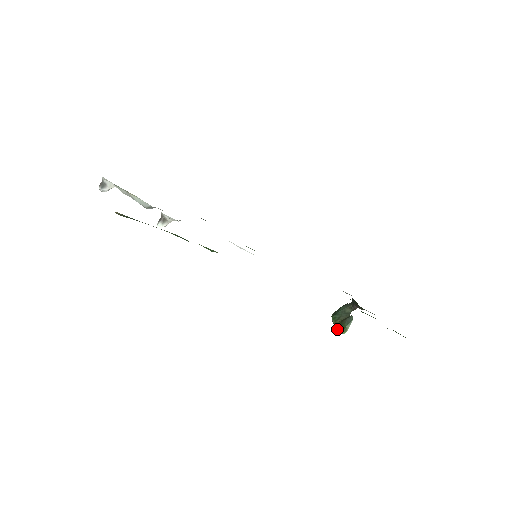
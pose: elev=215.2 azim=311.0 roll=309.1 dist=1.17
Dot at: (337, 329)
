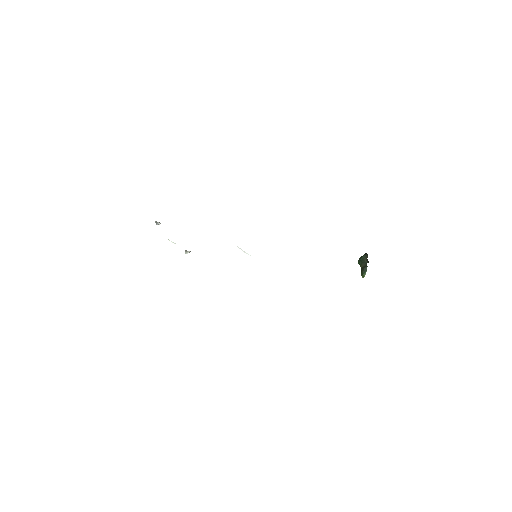
Dot at: occluded
